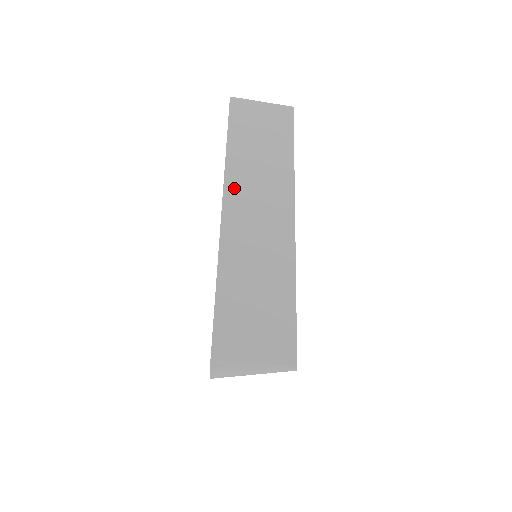
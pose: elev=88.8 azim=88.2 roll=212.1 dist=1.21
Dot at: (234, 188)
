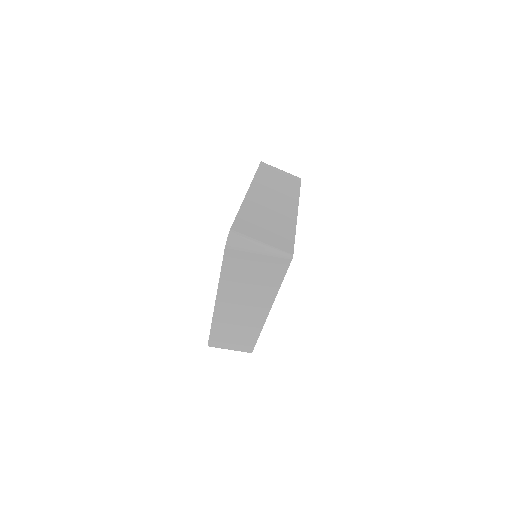
Dot at: (259, 185)
